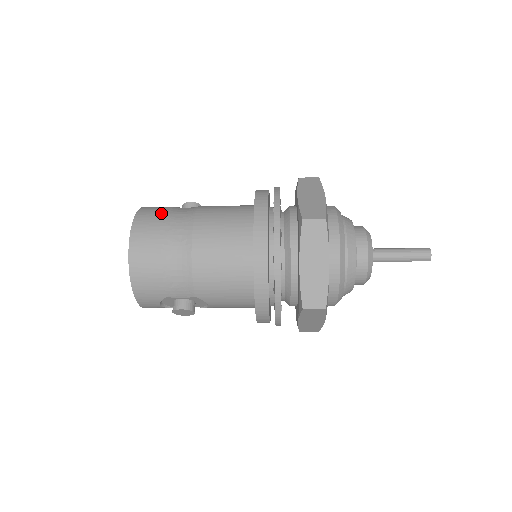
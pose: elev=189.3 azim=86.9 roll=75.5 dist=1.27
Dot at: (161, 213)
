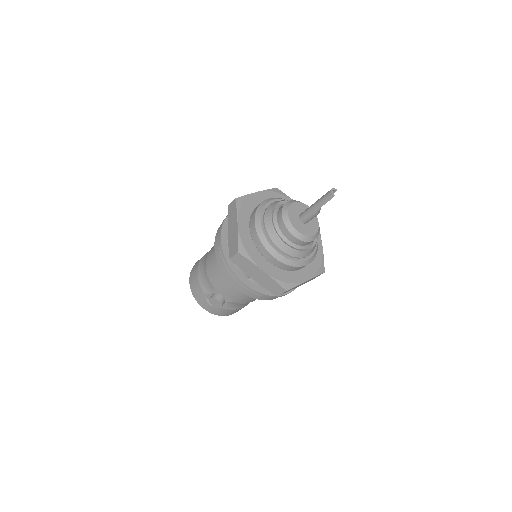
Dot at: occluded
